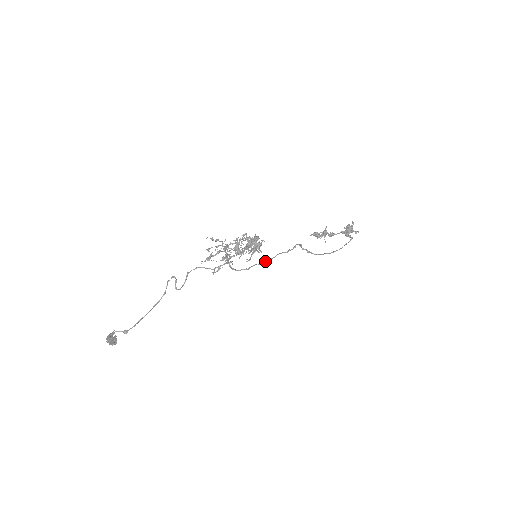
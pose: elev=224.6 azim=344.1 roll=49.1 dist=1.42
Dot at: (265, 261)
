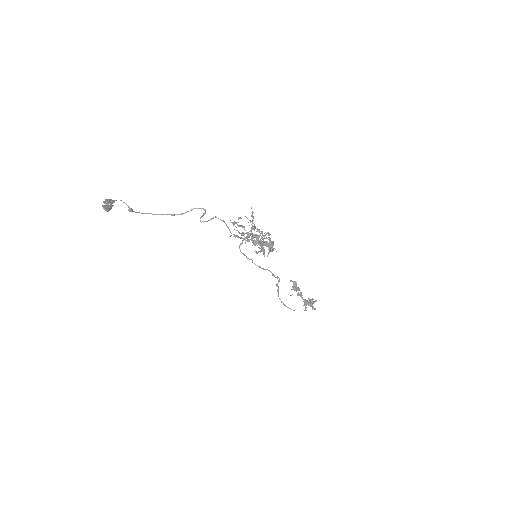
Dot at: occluded
